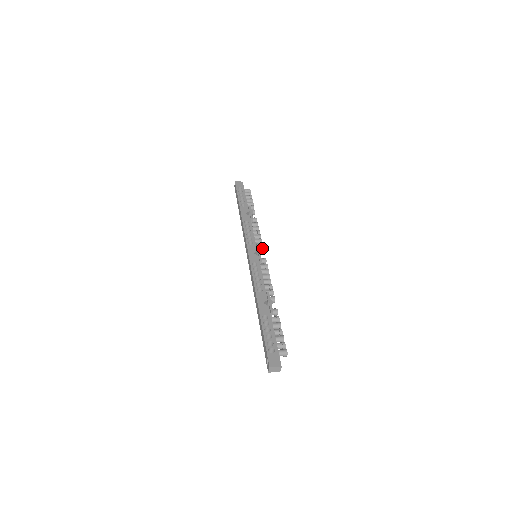
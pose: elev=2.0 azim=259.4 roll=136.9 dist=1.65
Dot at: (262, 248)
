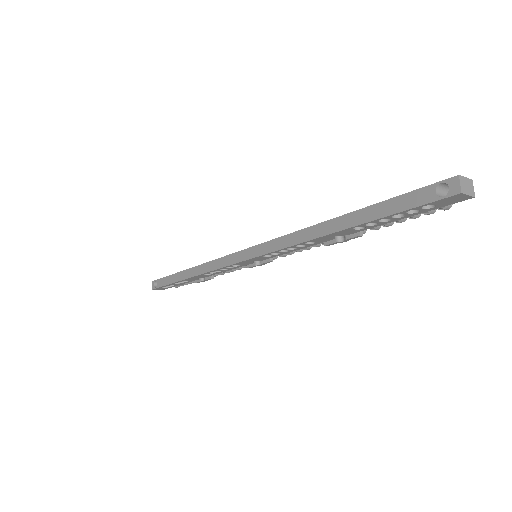
Dot at: occluded
